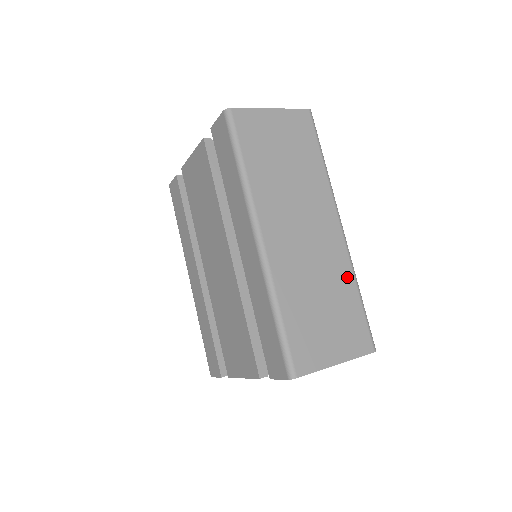
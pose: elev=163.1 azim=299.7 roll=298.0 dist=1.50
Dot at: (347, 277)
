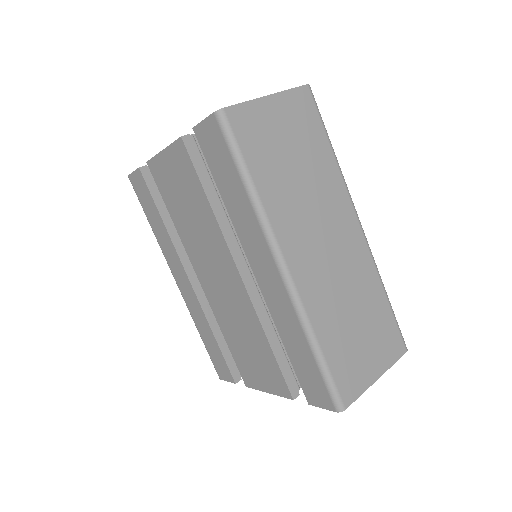
Dot at: (374, 282)
